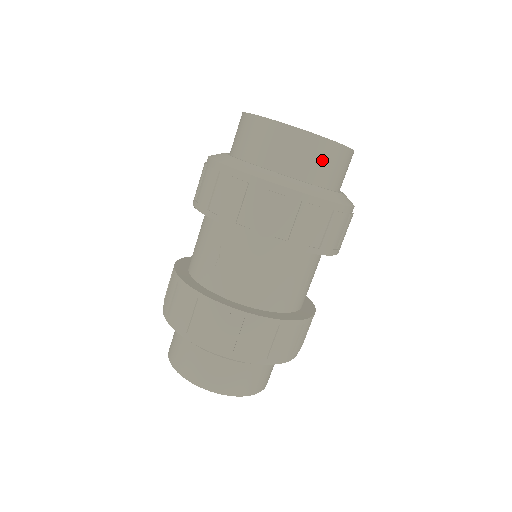
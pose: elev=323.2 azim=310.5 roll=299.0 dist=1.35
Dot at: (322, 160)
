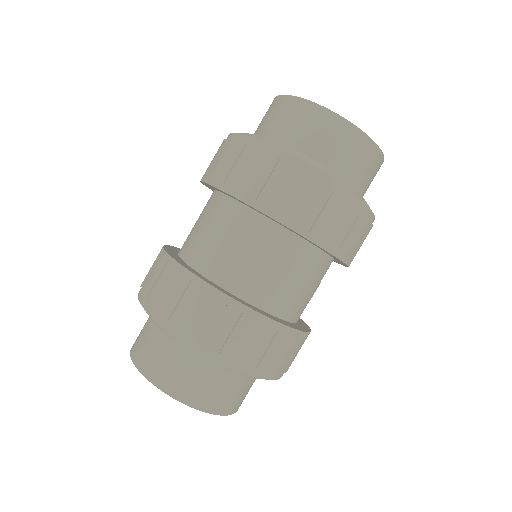
Dot at: (371, 171)
